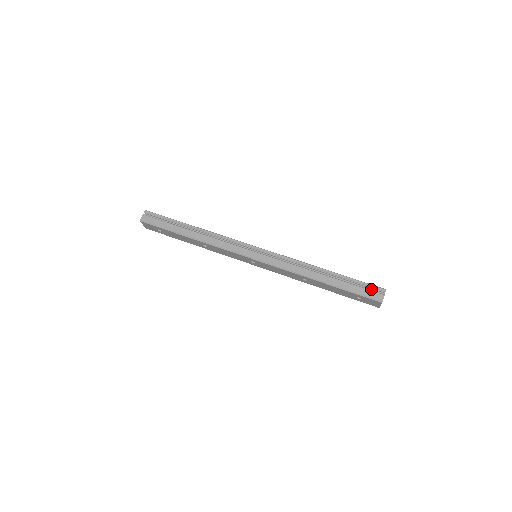
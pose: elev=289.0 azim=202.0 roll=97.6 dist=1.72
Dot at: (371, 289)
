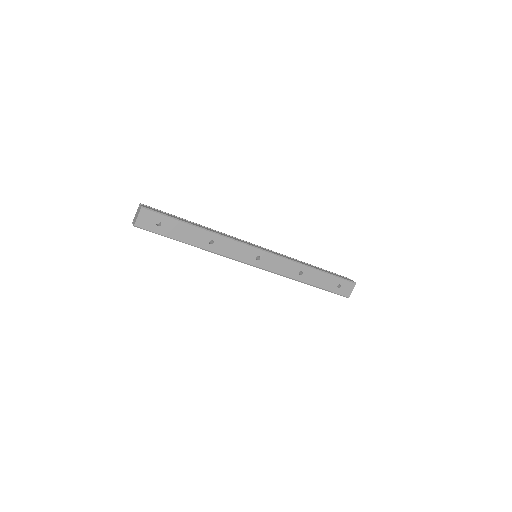
Dot at: occluded
